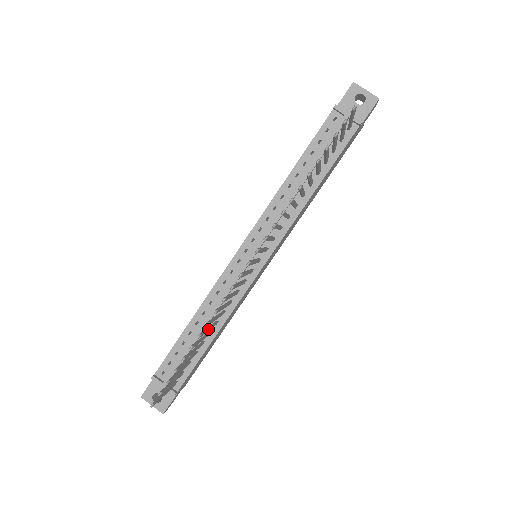
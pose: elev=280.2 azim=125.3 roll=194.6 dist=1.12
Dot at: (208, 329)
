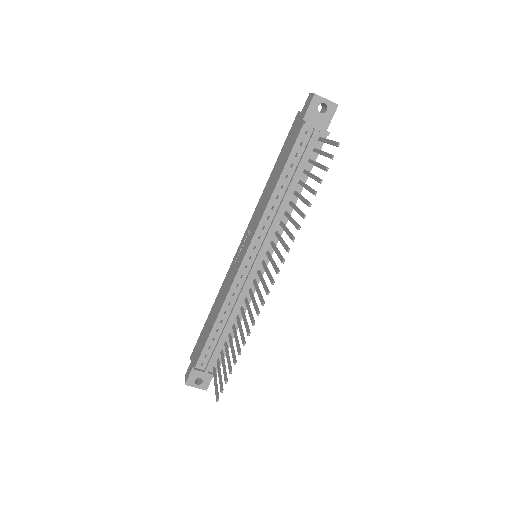
Dot at: occluded
